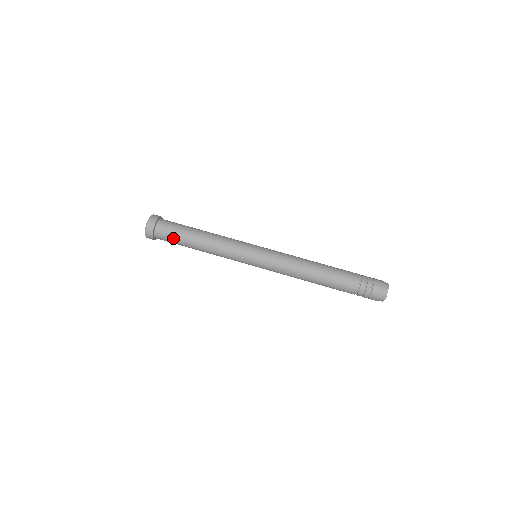
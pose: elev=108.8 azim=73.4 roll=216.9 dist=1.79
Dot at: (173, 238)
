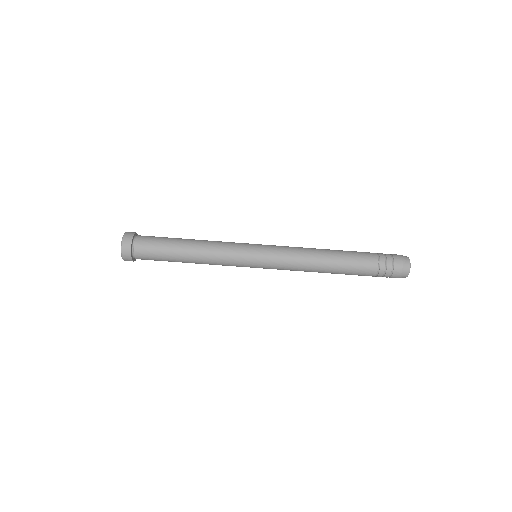
Dot at: (157, 258)
